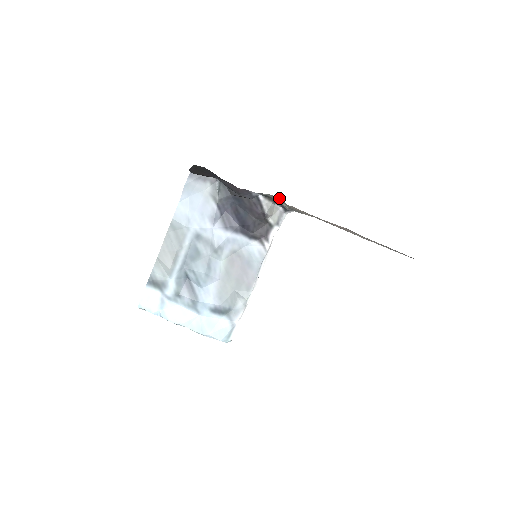
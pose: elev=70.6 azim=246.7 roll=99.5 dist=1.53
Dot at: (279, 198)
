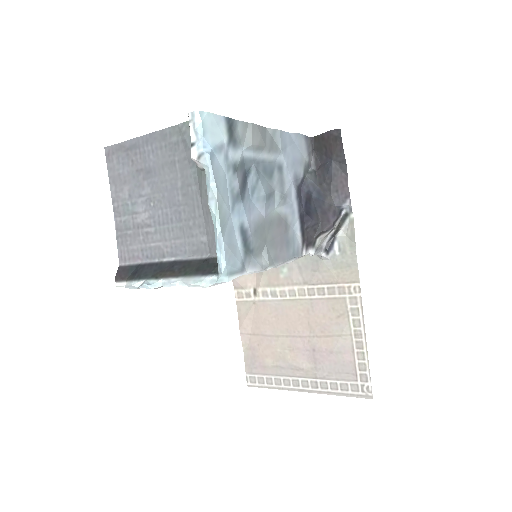
Dot at: (347, 232)
